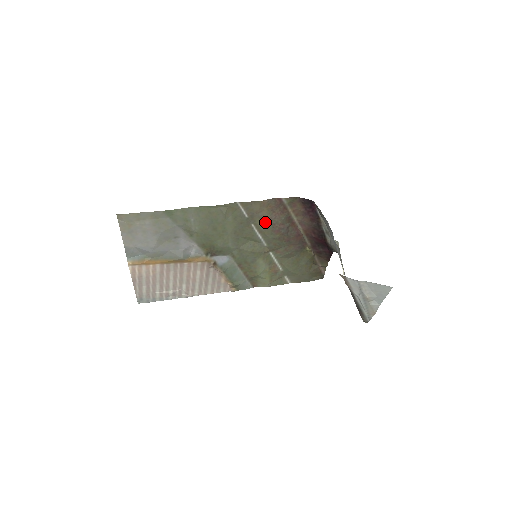
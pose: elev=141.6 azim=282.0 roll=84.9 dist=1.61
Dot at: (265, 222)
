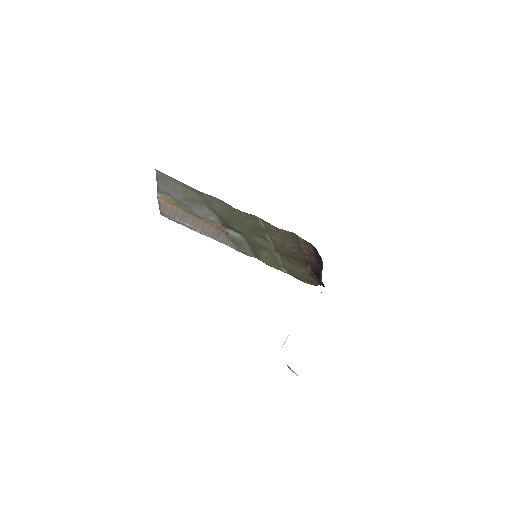
Dot at: (277, 239)
